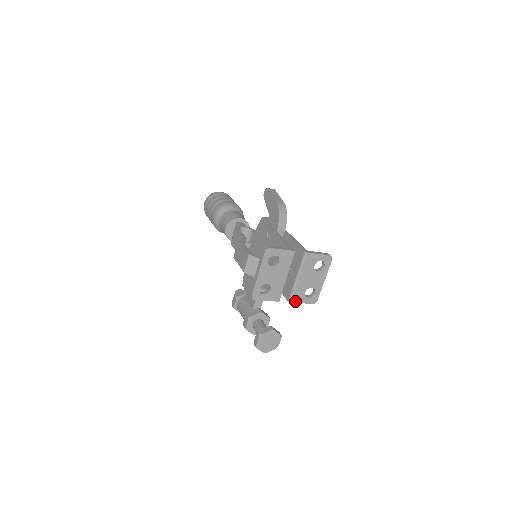
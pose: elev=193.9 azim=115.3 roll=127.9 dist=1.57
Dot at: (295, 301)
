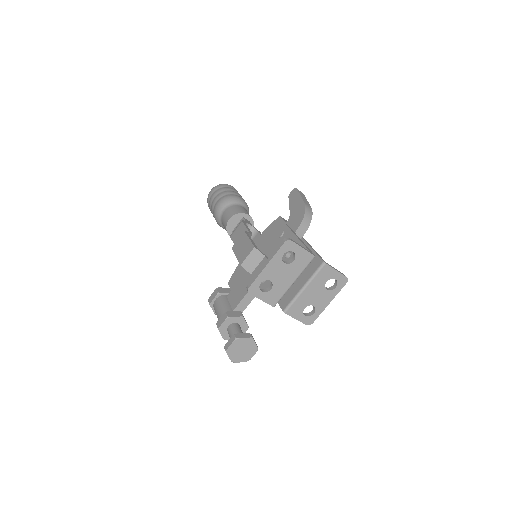
Dot at: (290, 314)
